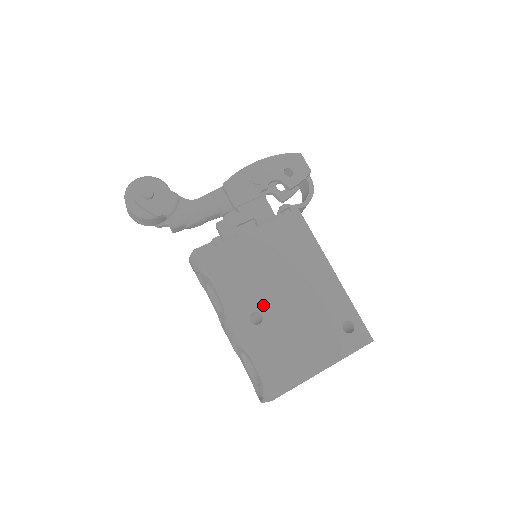
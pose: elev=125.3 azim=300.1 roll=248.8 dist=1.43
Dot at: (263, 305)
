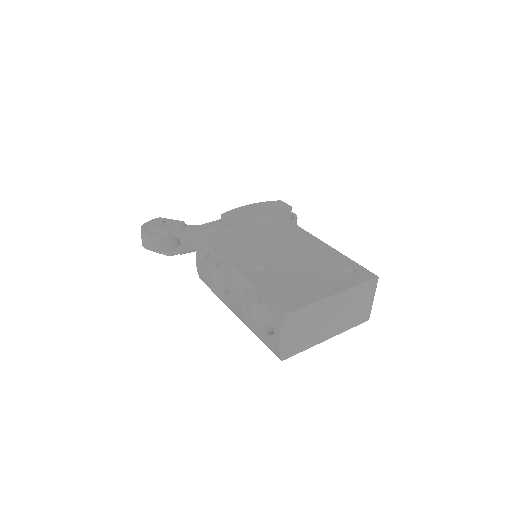
Dot at: (265, 261)
